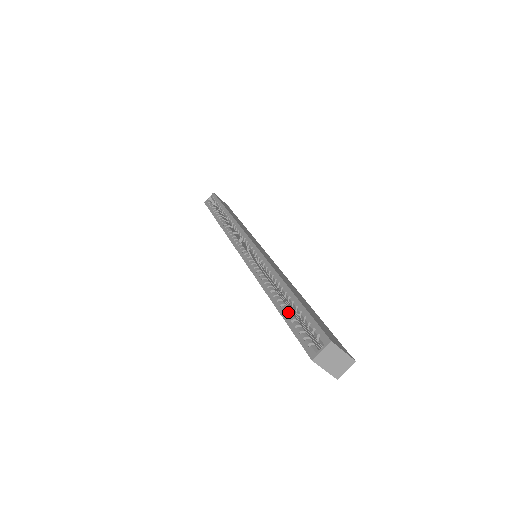
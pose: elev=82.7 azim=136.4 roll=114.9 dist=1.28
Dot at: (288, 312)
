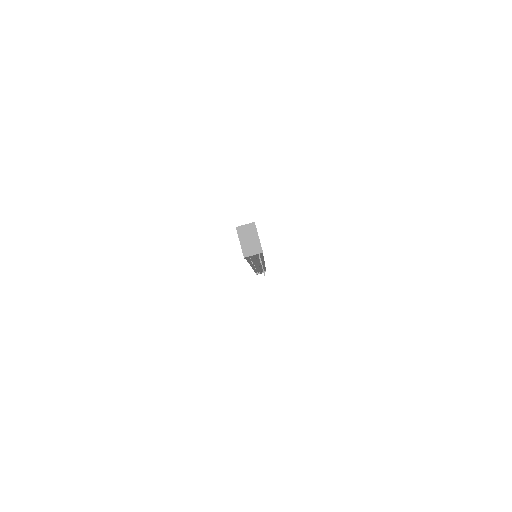
Dot at: occluded
